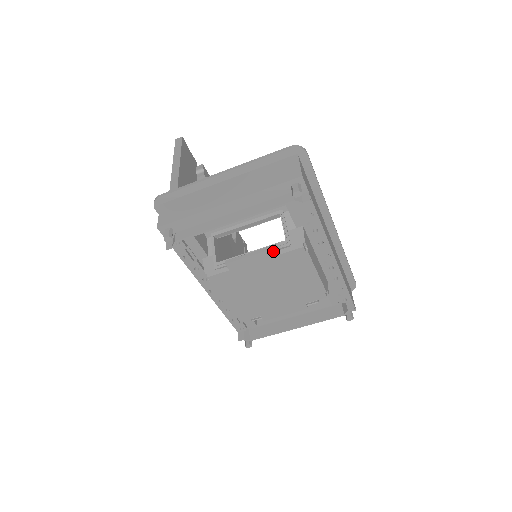
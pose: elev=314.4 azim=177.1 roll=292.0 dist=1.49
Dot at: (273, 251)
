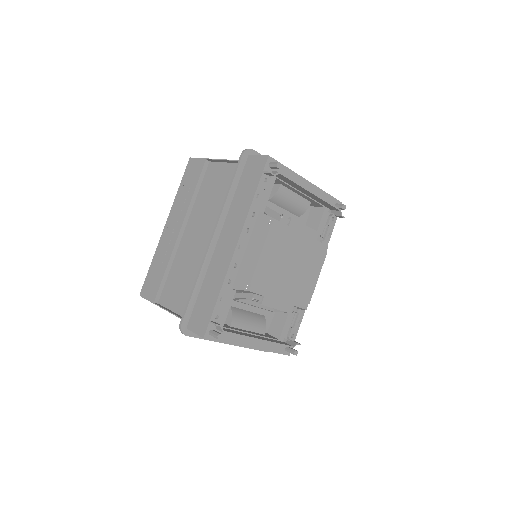
Dot at: (316, 234)
